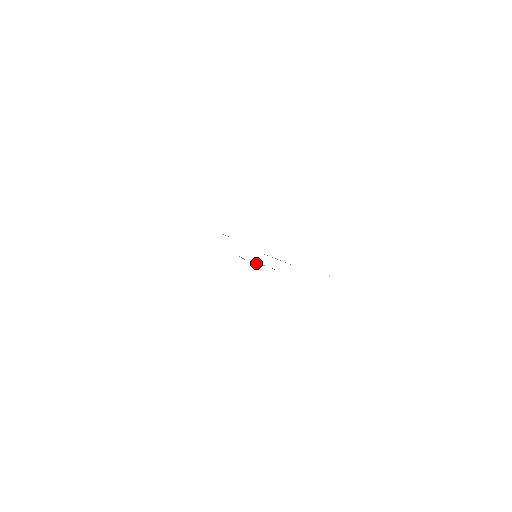
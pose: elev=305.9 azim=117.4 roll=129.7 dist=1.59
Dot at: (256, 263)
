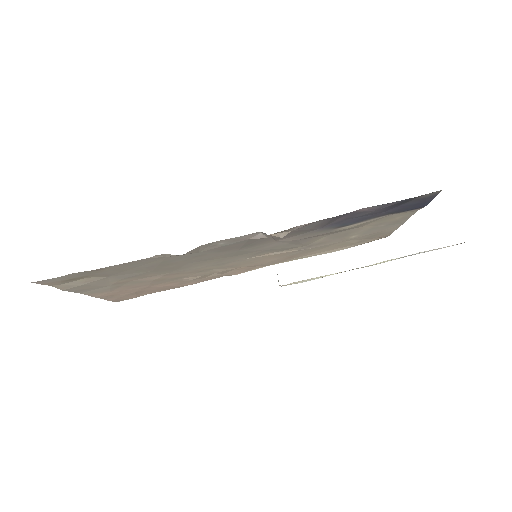
Dot at: (278, 236)
